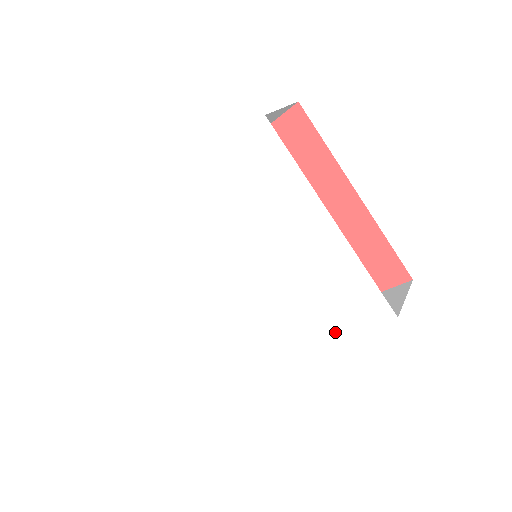
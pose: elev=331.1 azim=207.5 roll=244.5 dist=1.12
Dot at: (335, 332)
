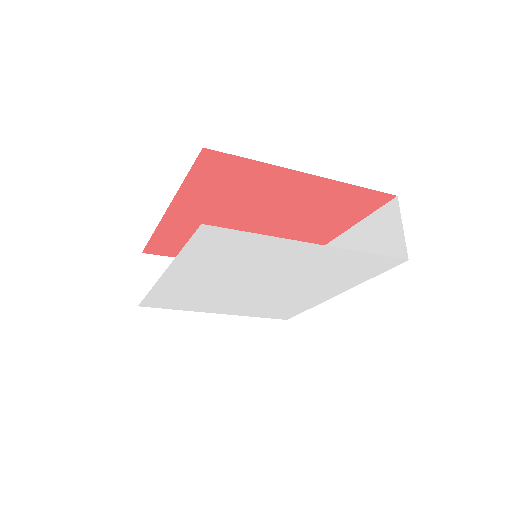
Dot at: (361, 280)
